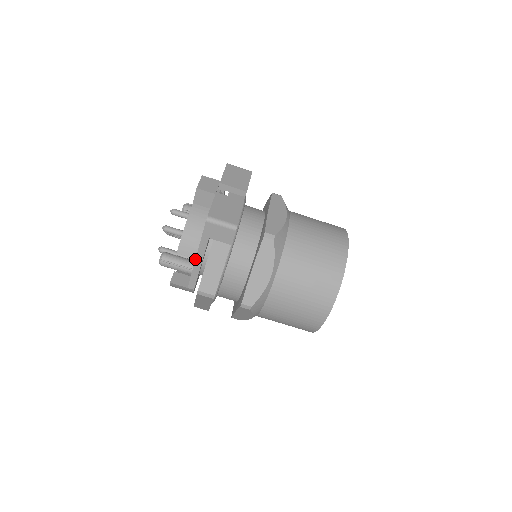
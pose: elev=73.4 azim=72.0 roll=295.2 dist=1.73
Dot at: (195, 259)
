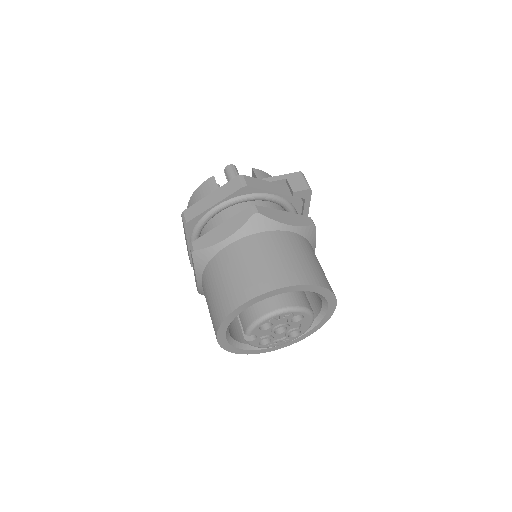
Dot at: occluded
